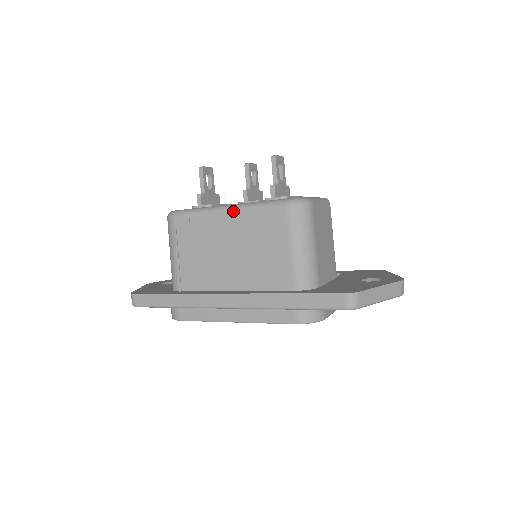
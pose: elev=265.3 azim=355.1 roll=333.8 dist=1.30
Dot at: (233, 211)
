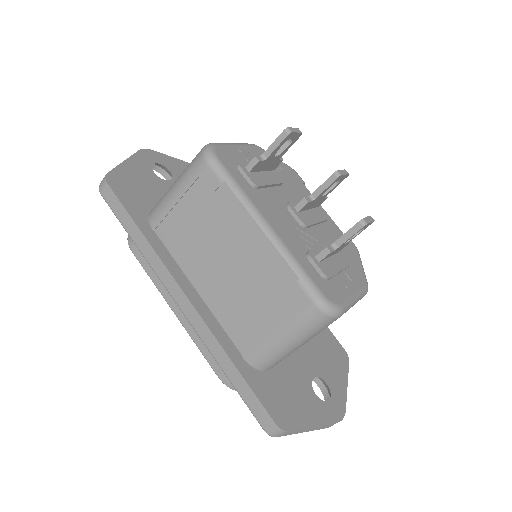
Dot at: (264, 239)
